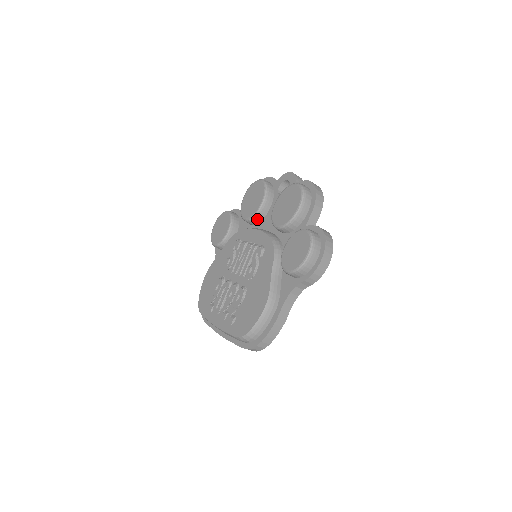
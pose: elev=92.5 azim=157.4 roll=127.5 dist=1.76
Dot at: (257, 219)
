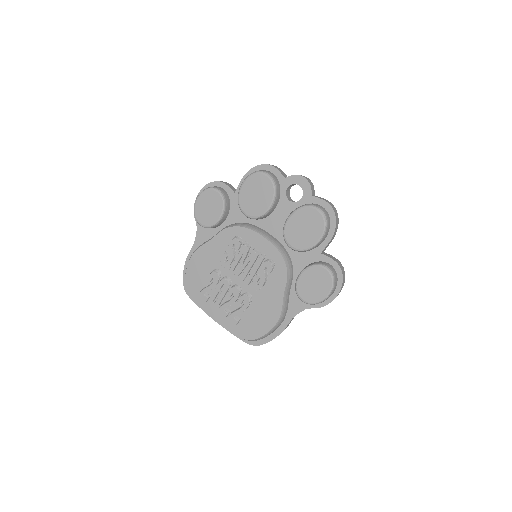
Dot at: occluded
